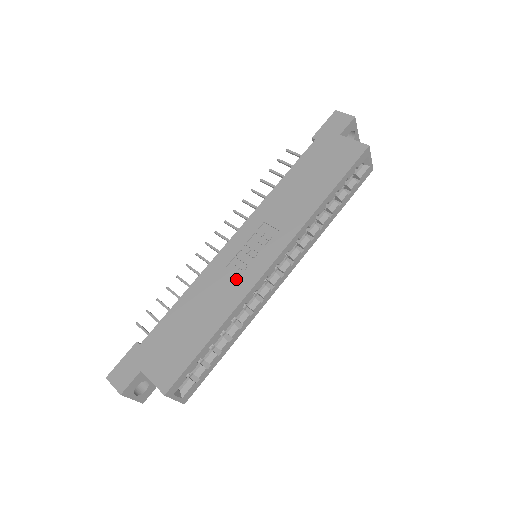
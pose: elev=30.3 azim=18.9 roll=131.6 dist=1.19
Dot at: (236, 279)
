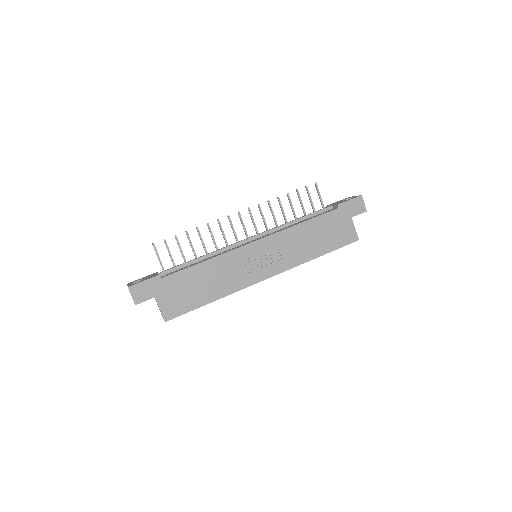
Dot at: (241, 274)
